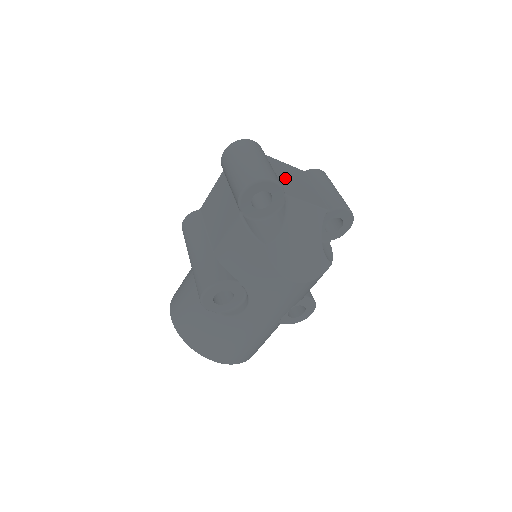
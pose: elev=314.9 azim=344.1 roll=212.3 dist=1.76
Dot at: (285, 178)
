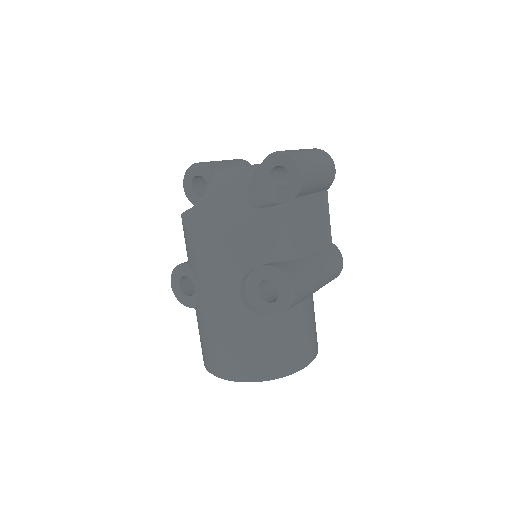
Dot at: occluded
